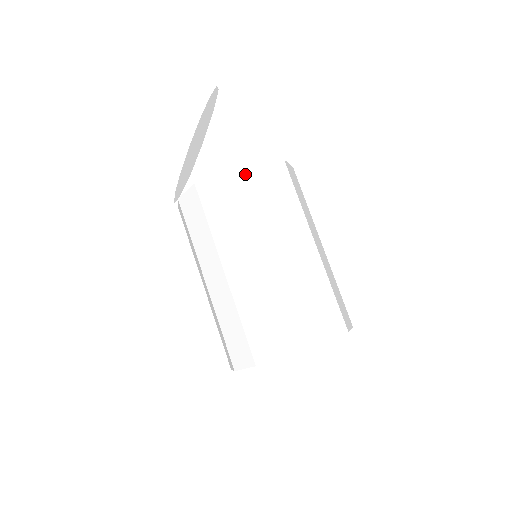
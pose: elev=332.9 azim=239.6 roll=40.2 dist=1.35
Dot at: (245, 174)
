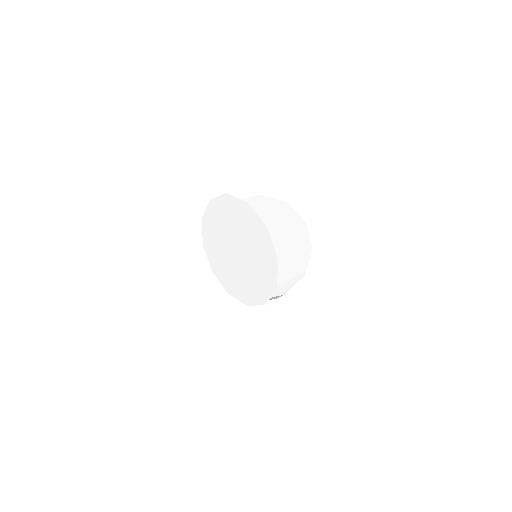
Dot at: occluded
